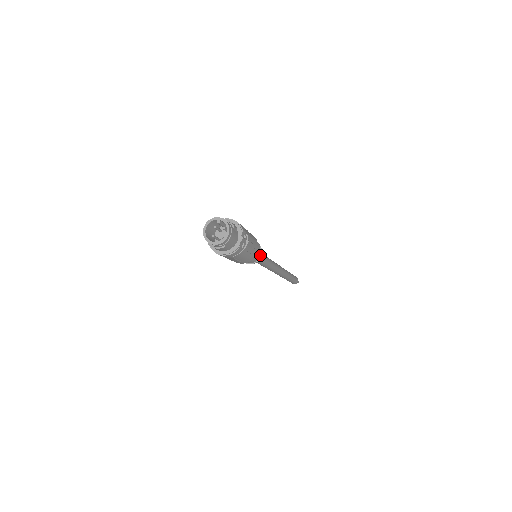
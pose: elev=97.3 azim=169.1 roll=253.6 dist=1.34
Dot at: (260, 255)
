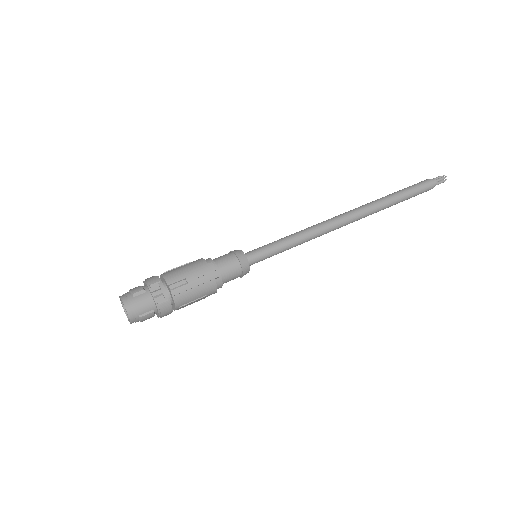
Dot at: (239, 262)
